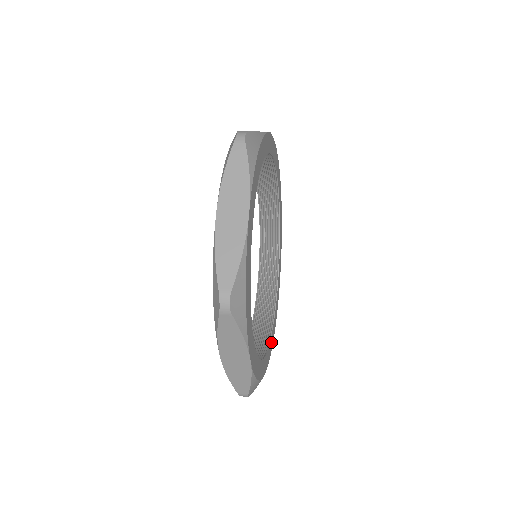
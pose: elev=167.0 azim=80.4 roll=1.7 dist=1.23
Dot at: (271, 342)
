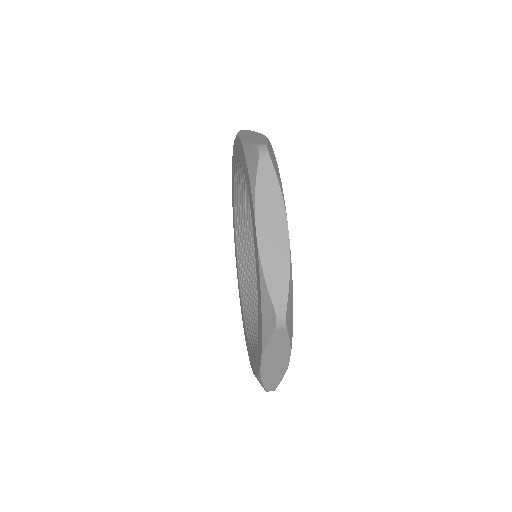
Dot at: occluded
